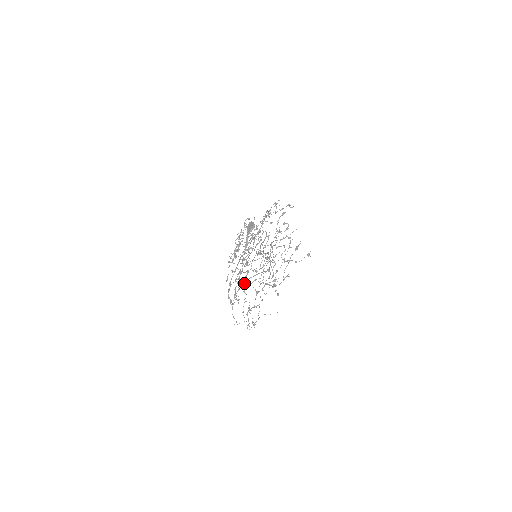
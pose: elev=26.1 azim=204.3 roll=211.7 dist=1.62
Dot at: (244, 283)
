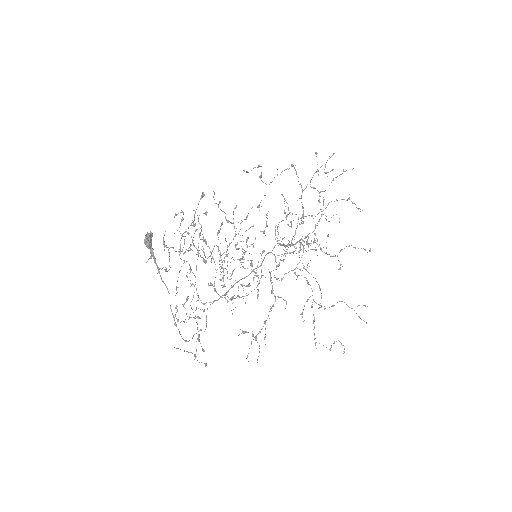
Dot at: occluded
